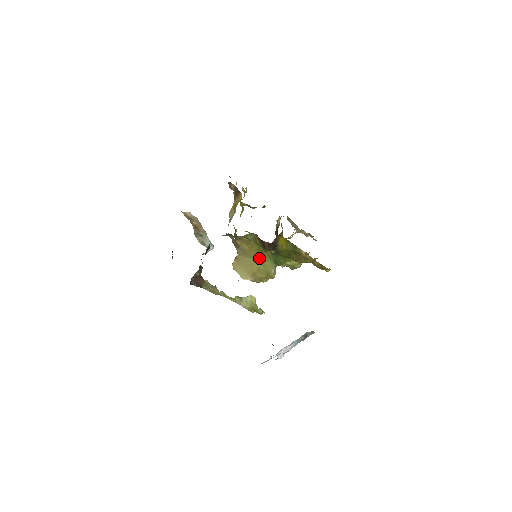
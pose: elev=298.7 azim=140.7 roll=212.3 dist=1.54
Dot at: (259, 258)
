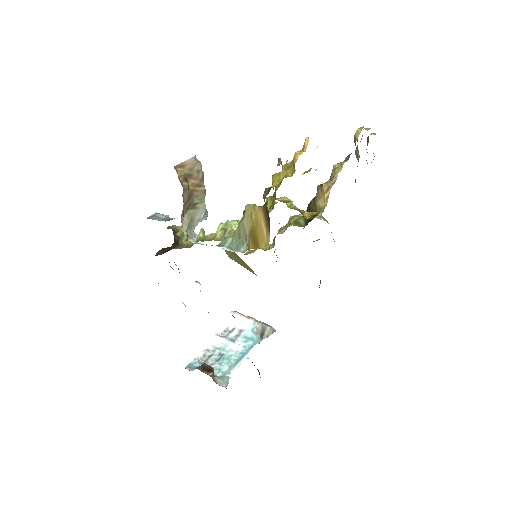
Dot at: occluded
